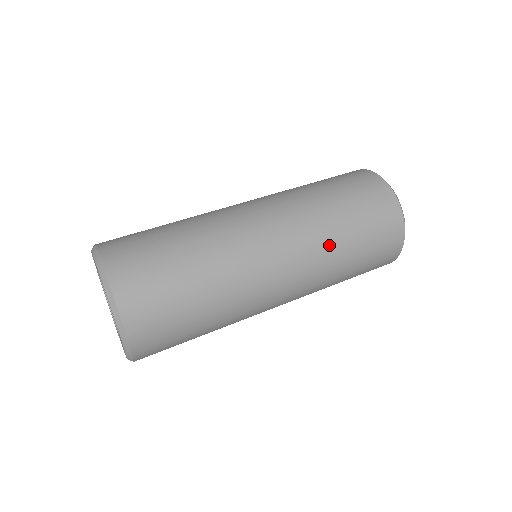
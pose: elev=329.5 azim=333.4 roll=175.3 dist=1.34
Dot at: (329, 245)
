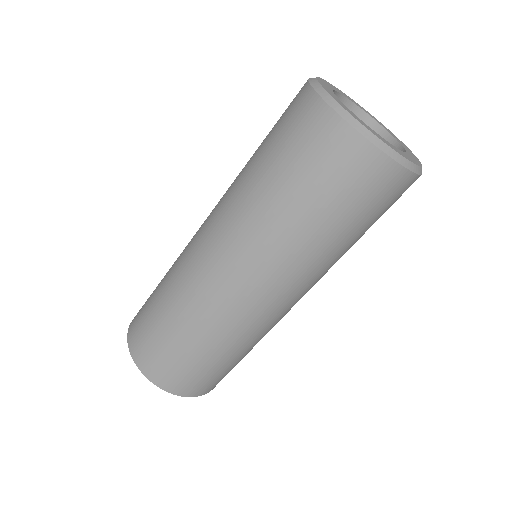
Dot at: (254, 210)
